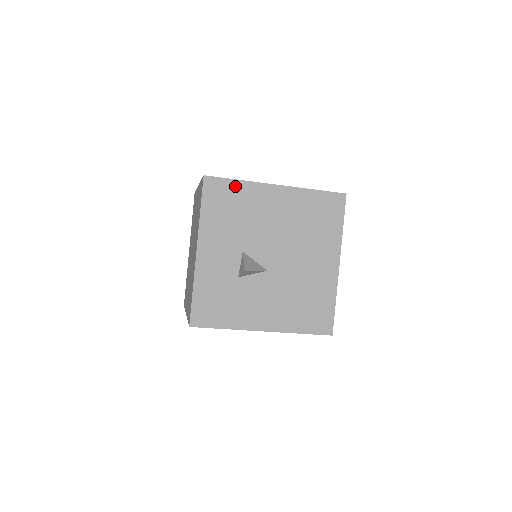
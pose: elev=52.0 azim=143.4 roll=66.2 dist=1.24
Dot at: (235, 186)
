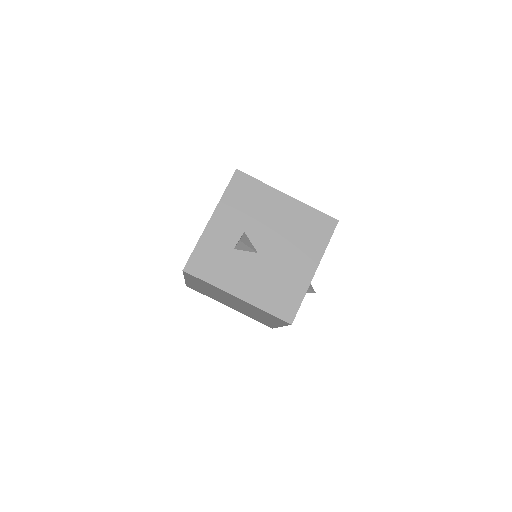
Dot at: (256, 184)
